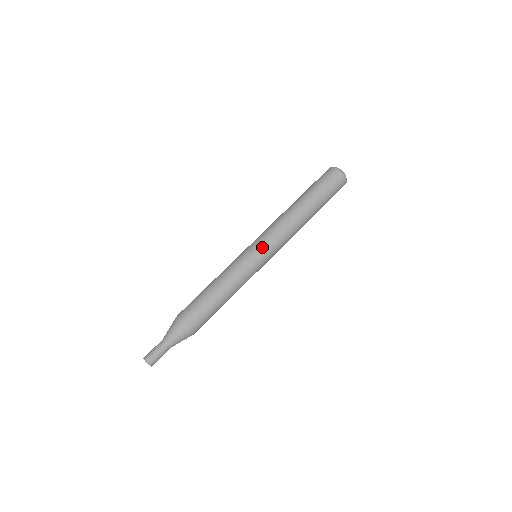
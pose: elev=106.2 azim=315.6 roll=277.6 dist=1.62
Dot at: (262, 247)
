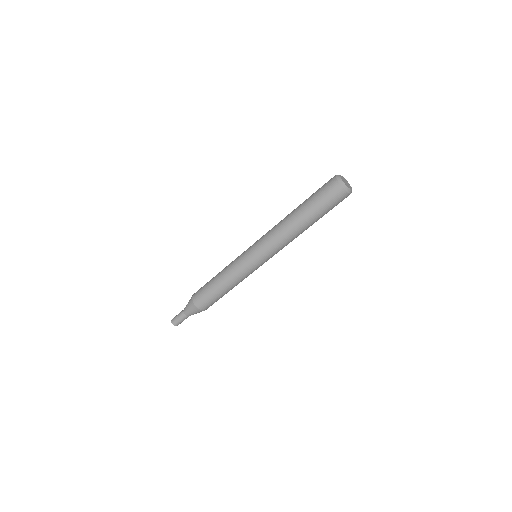
Dot at: (257, 254)
